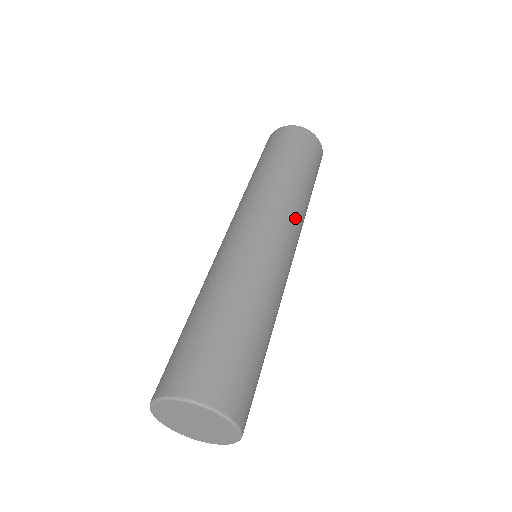
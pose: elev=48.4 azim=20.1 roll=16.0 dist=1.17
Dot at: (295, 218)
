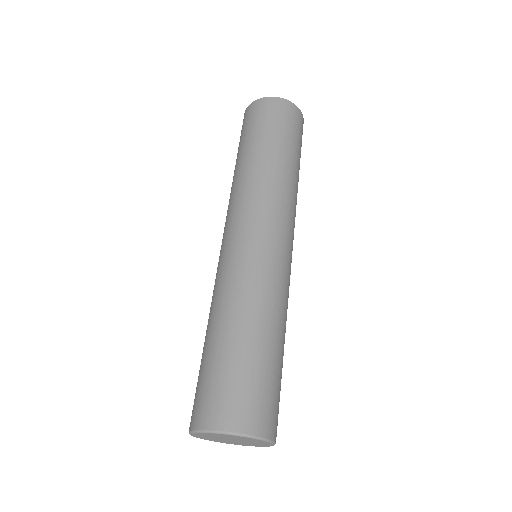
Dot at: (291, 214)
